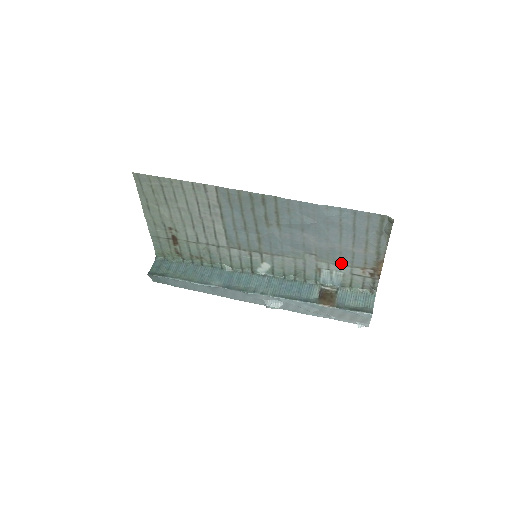
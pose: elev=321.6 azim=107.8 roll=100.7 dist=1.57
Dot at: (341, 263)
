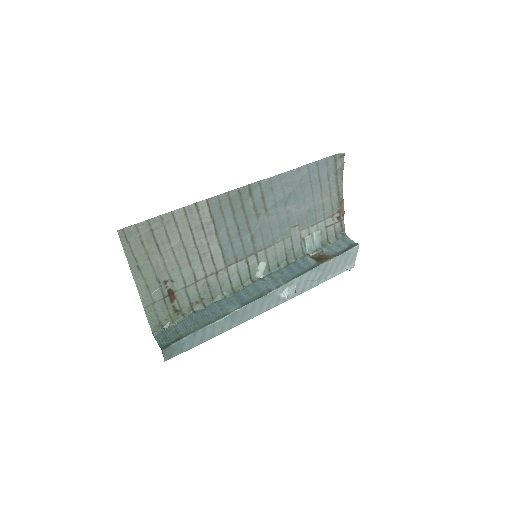
Dot at: (317, 221)
